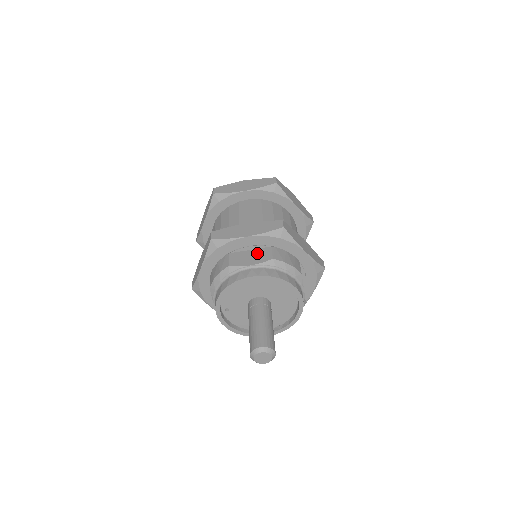
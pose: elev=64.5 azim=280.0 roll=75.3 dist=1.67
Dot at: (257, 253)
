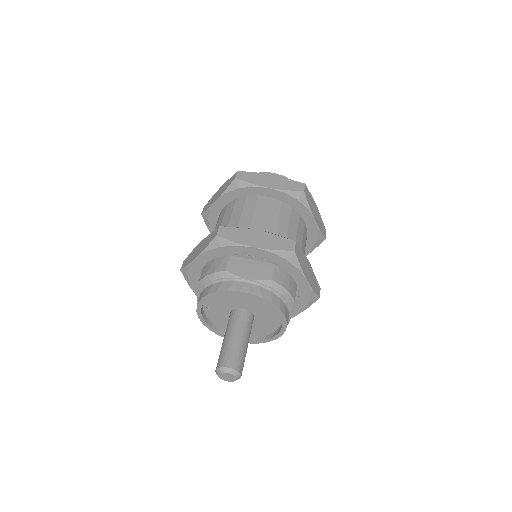
Dot at: (258, 266)
